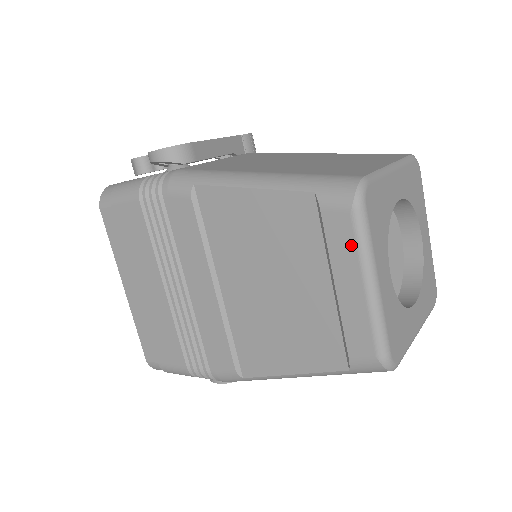
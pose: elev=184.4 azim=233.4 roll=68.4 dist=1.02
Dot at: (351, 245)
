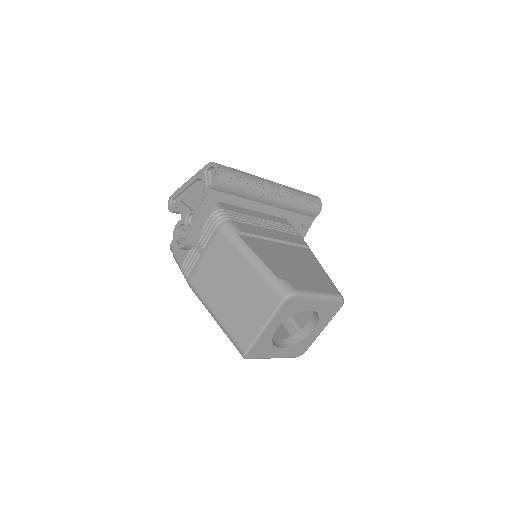
Dot at: occluded
